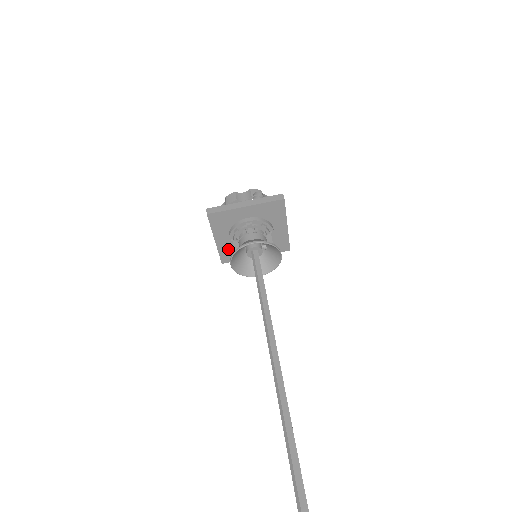
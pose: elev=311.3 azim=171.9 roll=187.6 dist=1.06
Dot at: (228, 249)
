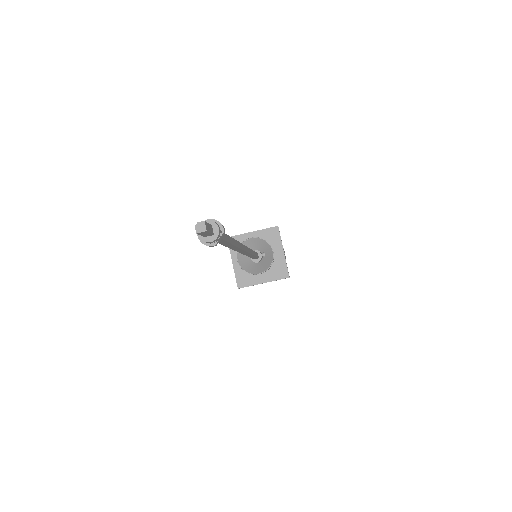
Dot at: (242, 273)
